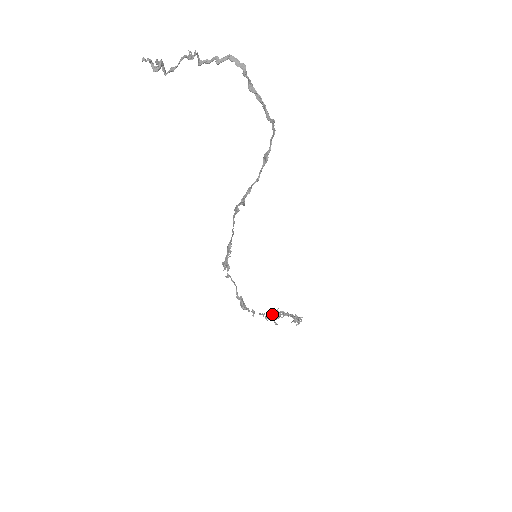
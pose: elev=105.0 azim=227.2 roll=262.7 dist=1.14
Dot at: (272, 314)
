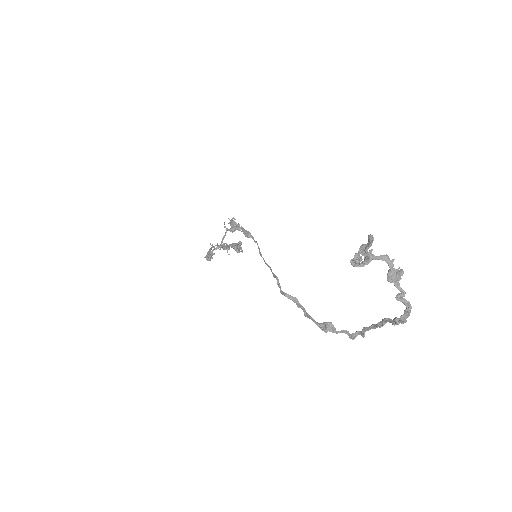
Dot at: occluded
